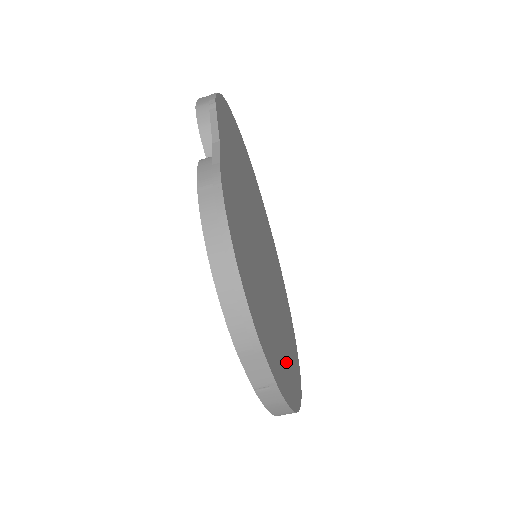
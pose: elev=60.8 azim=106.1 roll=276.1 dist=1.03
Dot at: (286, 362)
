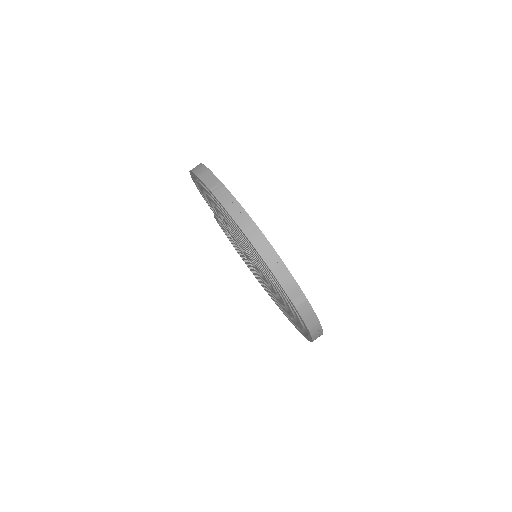
Dot at: occluded
